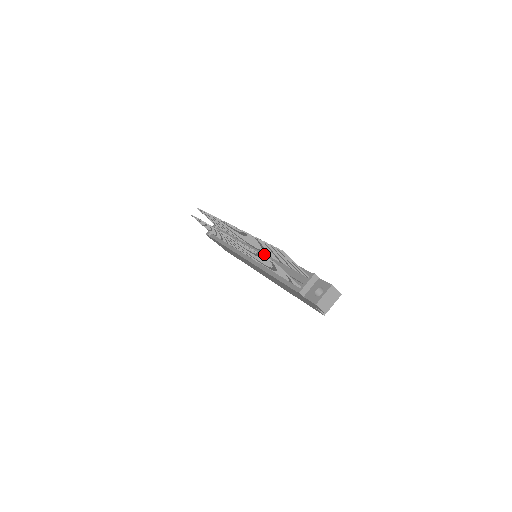
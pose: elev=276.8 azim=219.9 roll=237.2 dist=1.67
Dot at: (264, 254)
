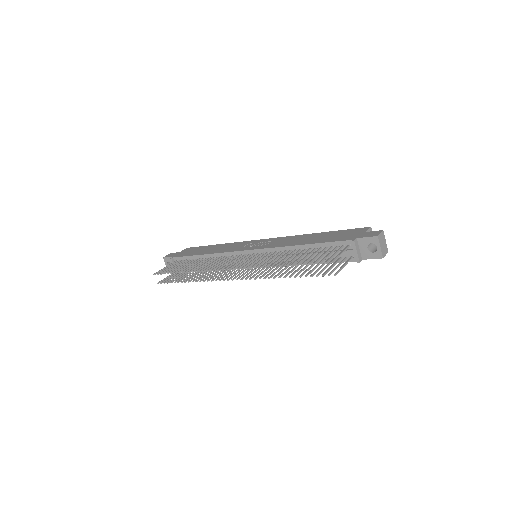
Dot at: occluded
